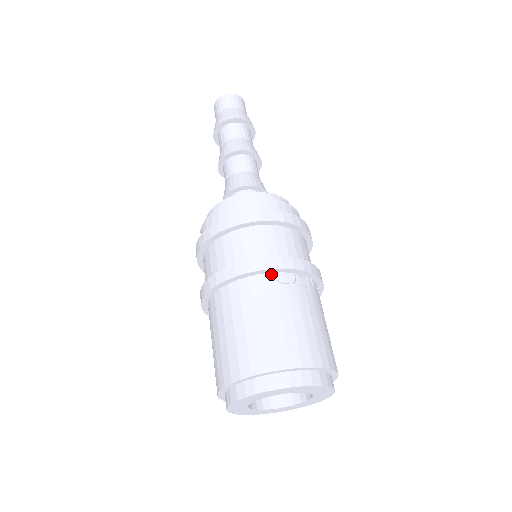
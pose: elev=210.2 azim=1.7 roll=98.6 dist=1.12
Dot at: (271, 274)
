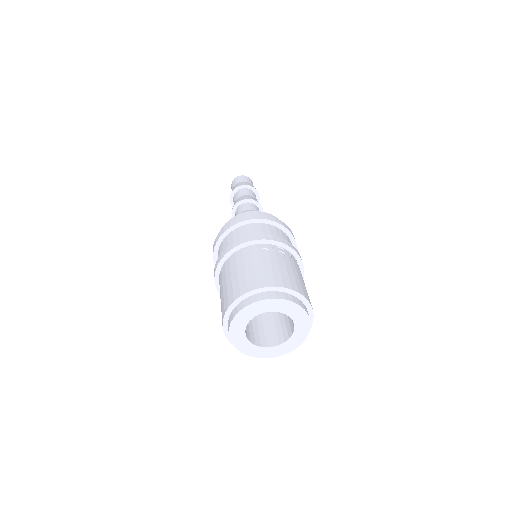
Dot at: (257, 245)
